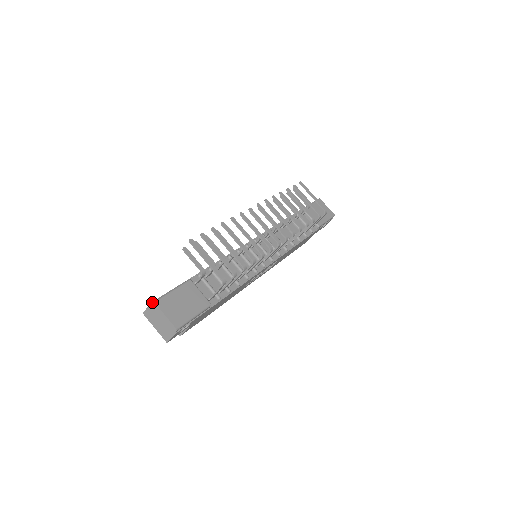
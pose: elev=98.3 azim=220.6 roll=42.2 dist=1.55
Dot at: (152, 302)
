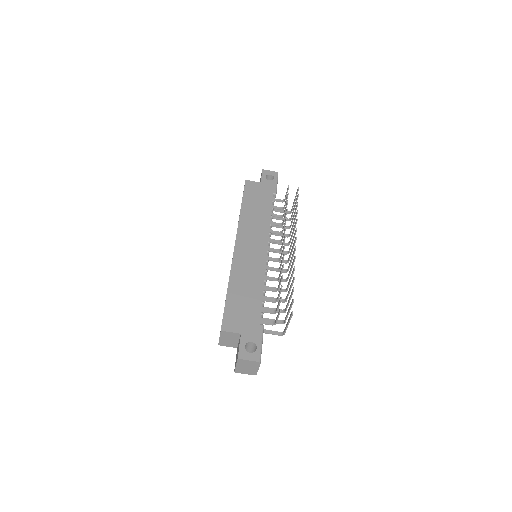
Dot at: (259, 362)
